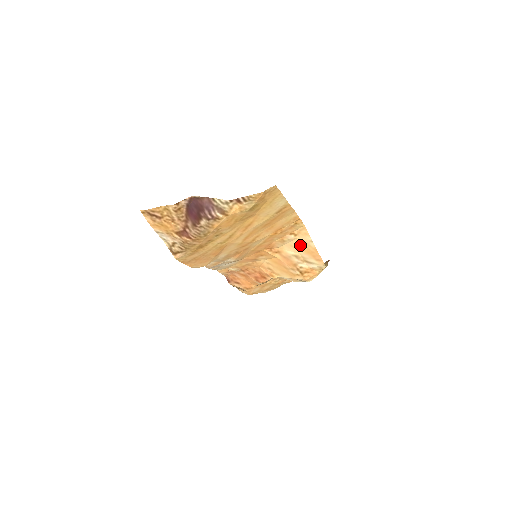
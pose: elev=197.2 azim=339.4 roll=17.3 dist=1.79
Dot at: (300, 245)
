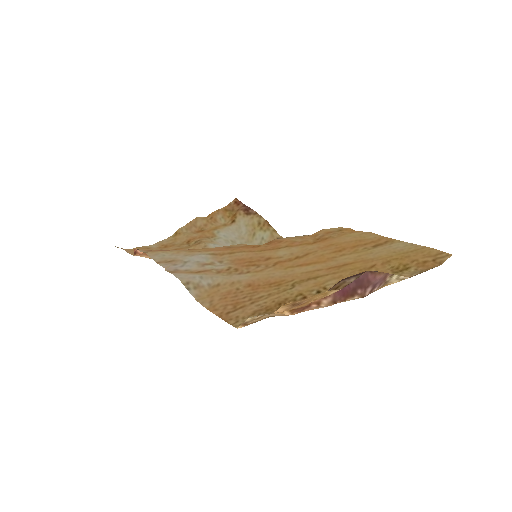
Dot at: occluded
